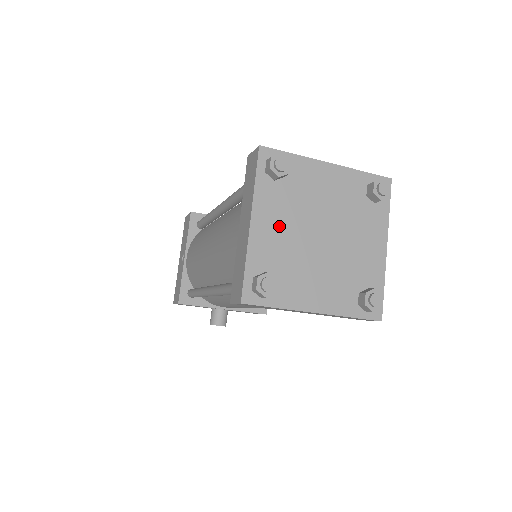
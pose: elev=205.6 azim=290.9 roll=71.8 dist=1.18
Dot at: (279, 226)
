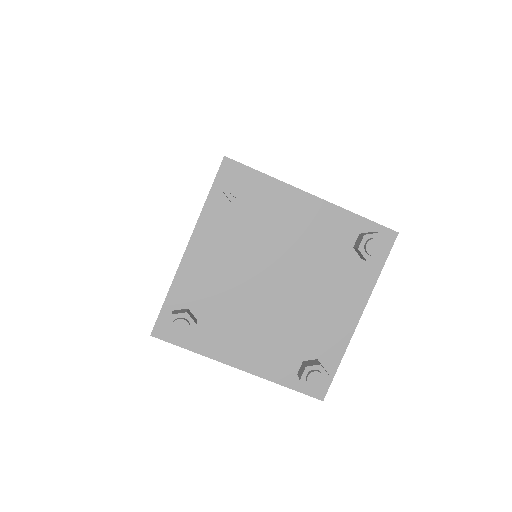
Dot at: (222, 259)
